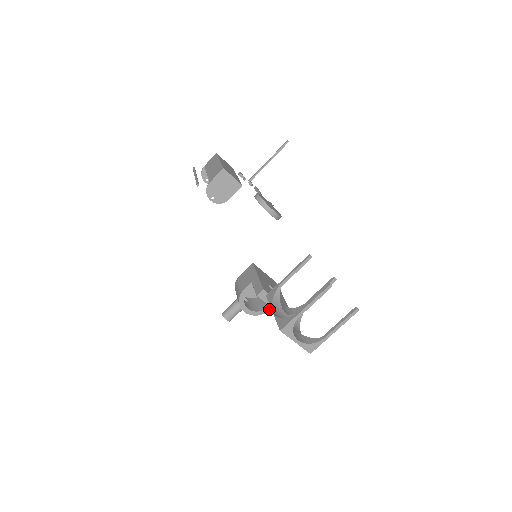
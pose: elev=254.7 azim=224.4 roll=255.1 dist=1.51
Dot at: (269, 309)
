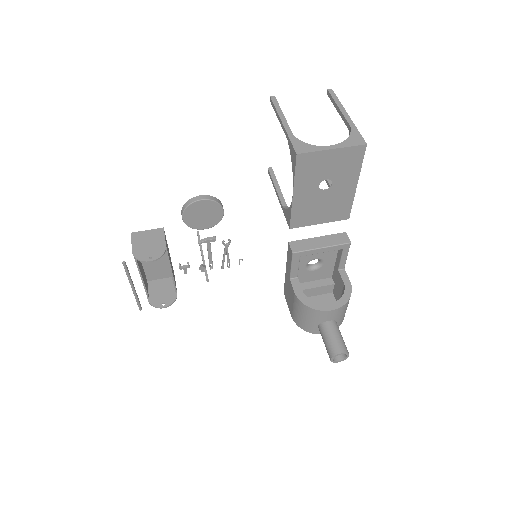
Dot at: (348, 282)
